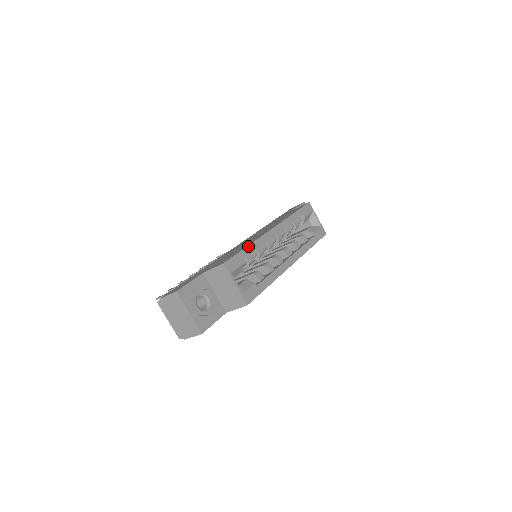
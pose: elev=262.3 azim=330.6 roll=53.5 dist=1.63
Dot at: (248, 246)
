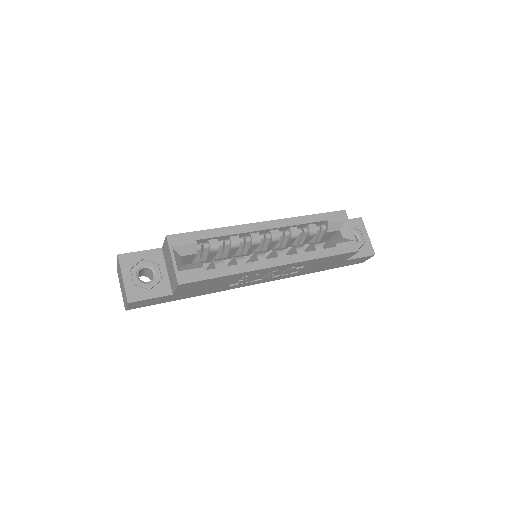
Dot at: (214, 229)
